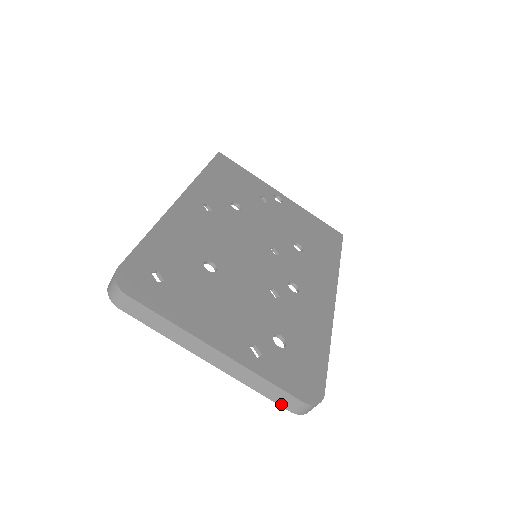
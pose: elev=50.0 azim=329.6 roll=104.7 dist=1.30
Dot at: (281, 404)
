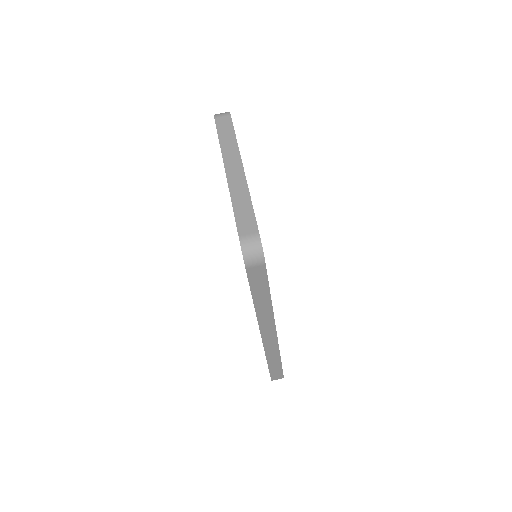
Dot at: (239, 226)
